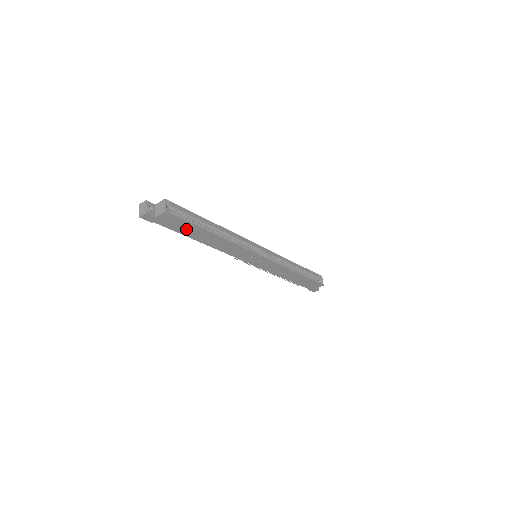
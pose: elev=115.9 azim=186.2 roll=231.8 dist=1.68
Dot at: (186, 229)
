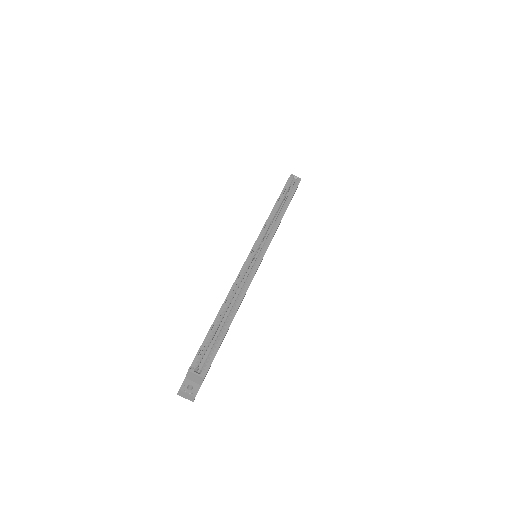
Dot at: occluded
